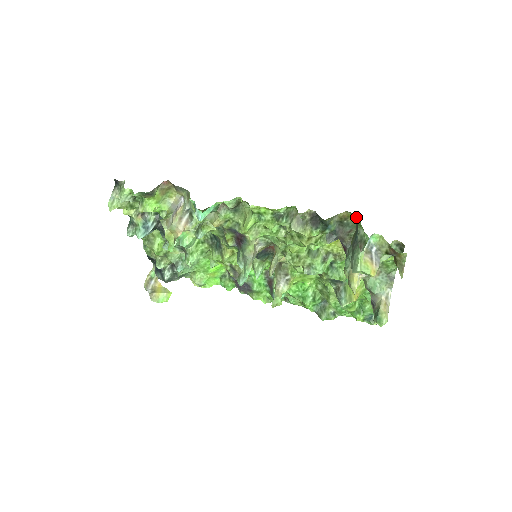
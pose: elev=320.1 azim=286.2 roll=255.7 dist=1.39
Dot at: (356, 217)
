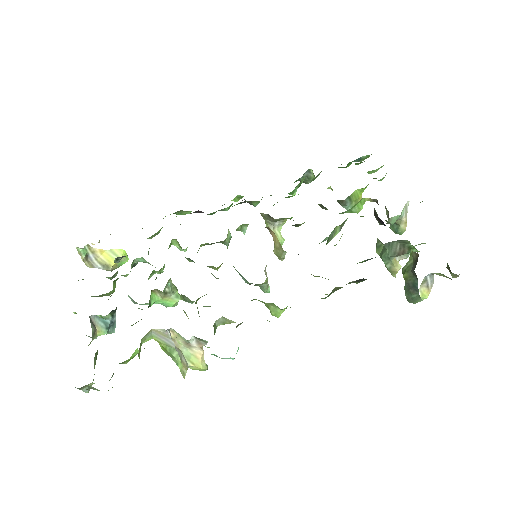
Dot at: occluded
